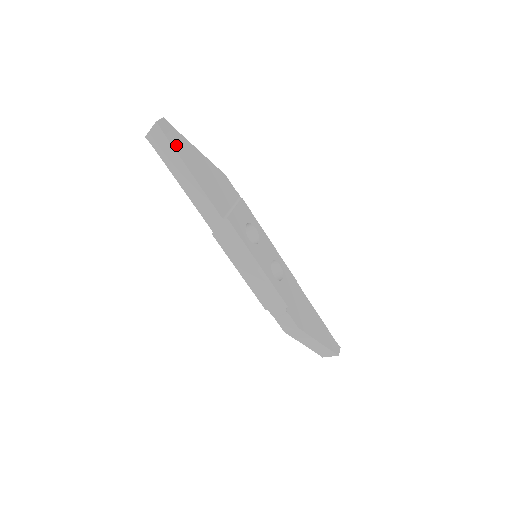
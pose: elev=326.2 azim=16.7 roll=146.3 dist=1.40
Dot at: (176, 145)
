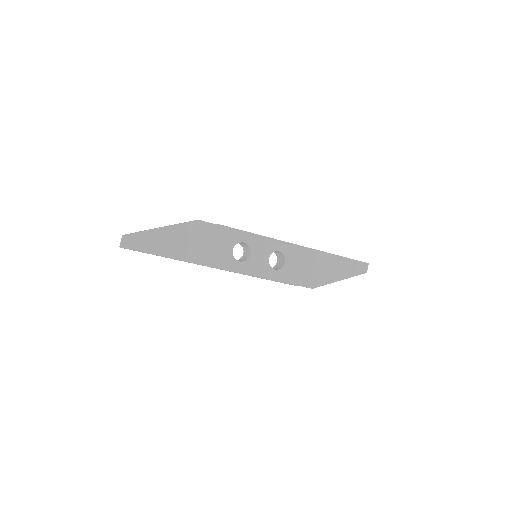
Dot at: (144, 247)
